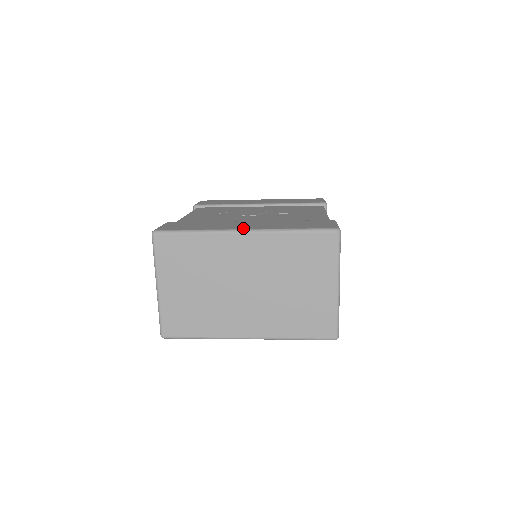
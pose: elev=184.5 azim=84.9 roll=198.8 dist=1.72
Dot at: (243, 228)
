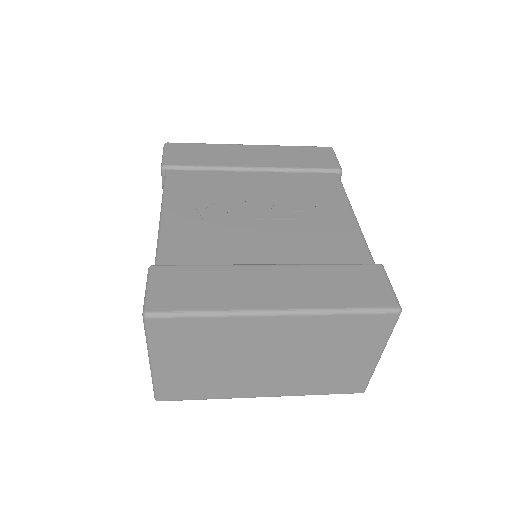
Dot at: (274, 305)
